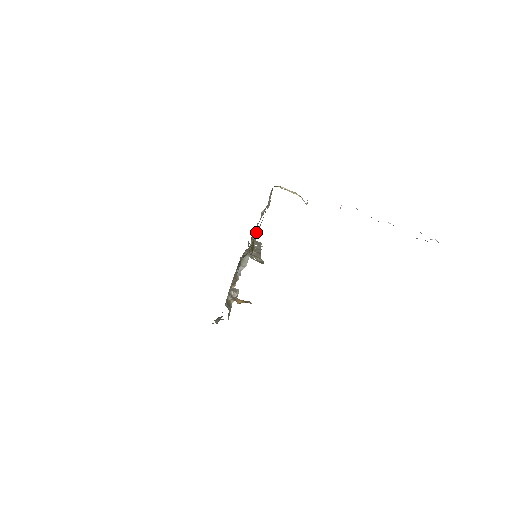
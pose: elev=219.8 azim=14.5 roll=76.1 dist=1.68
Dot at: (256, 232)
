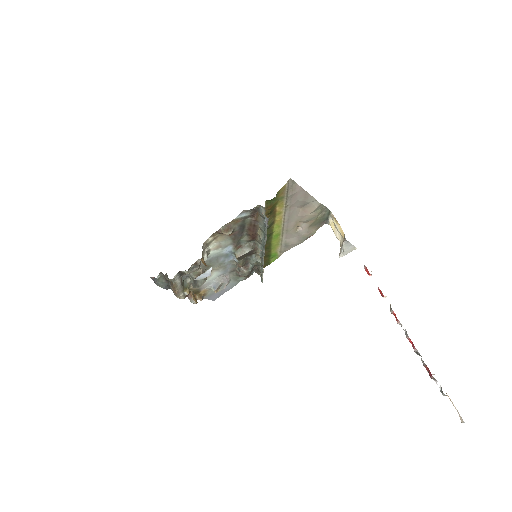
Dot at: (292, 187)
